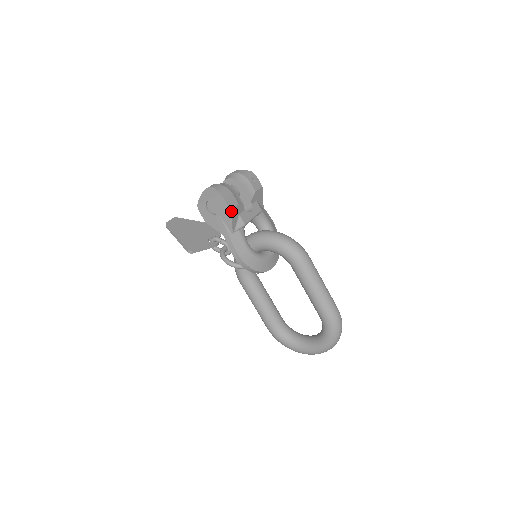
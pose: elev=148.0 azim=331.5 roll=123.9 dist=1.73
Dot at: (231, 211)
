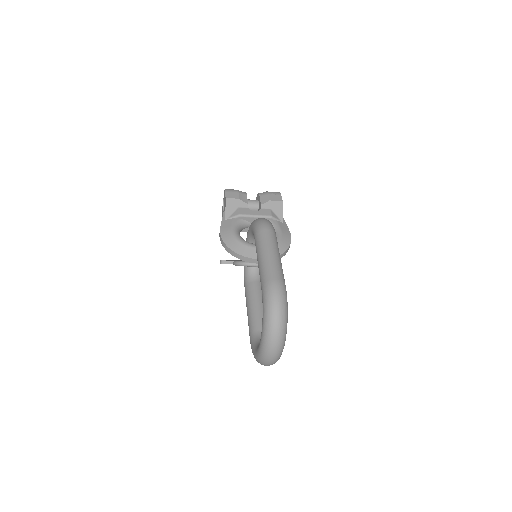
Dot at: (227, 199)
